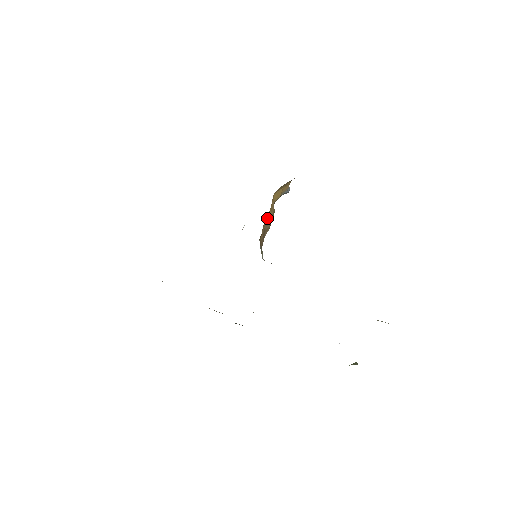
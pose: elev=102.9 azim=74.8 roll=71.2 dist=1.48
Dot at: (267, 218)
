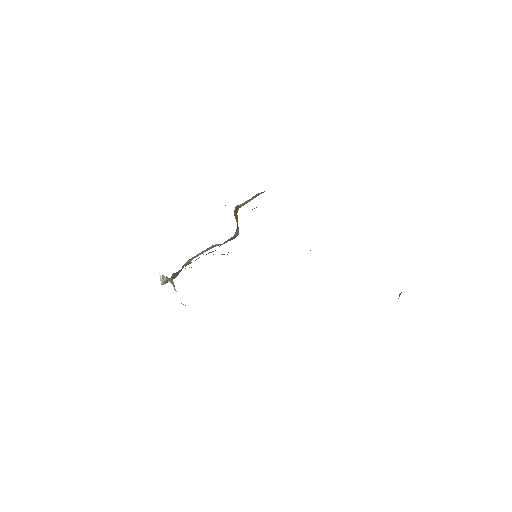
Dot at: occluded
